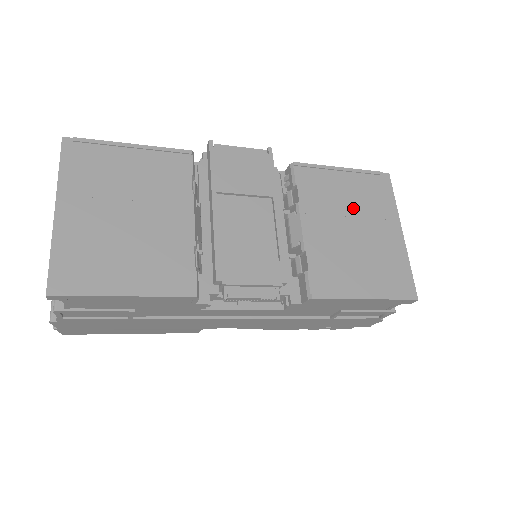
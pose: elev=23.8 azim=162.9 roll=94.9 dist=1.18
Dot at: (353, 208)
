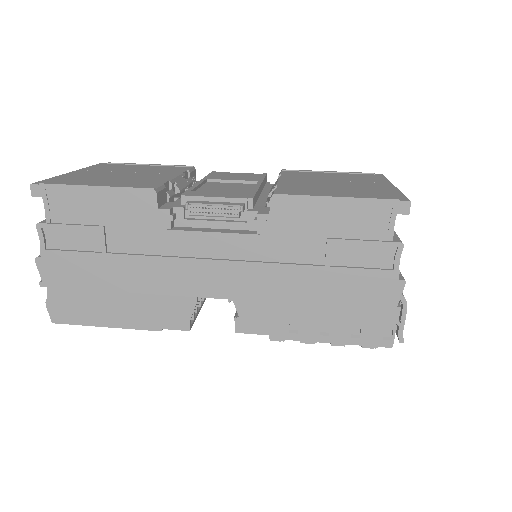
Dot at: (337, 179)
